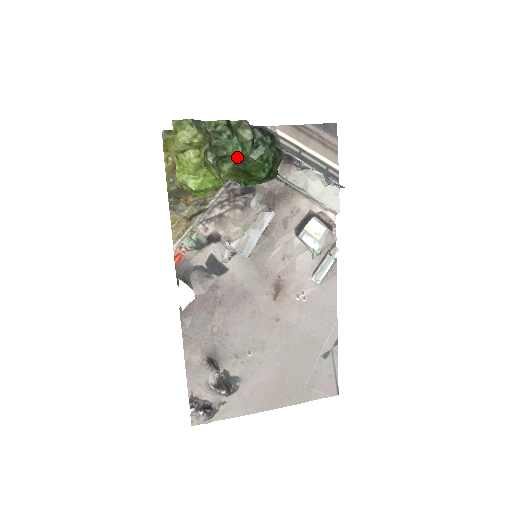
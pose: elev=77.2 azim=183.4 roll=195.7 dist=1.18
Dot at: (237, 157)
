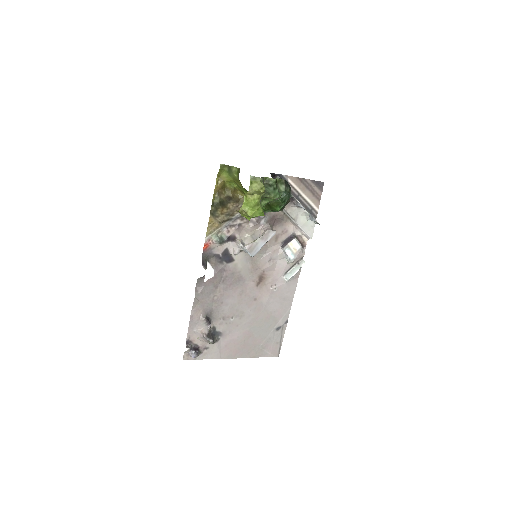
Dot at: (273, 199)
